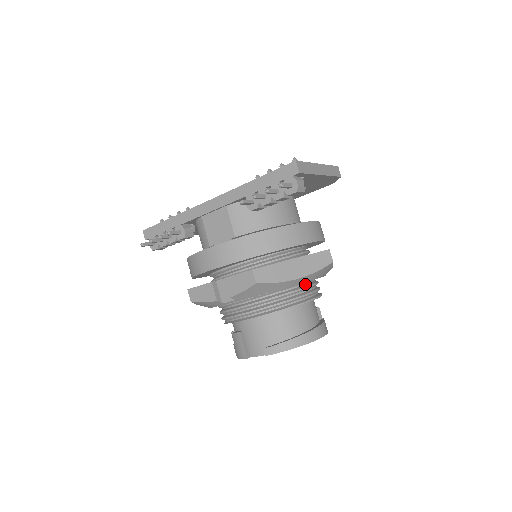
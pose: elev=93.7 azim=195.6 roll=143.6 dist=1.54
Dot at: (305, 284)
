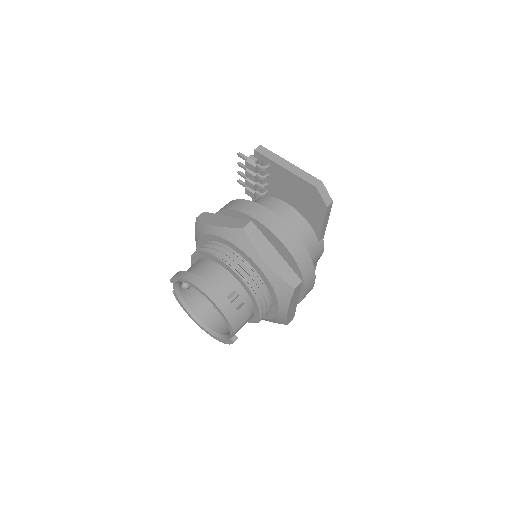
Dot at: (230, 251)
